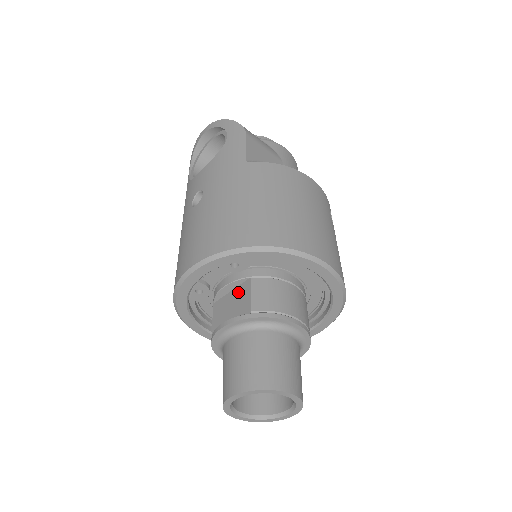
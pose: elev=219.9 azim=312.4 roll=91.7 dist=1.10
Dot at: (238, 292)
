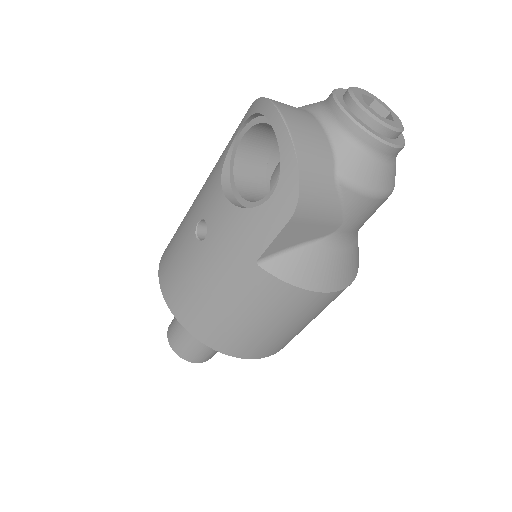
Dot at: occluded
